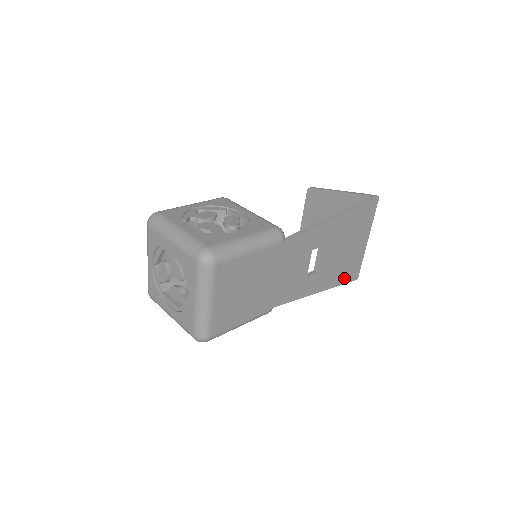
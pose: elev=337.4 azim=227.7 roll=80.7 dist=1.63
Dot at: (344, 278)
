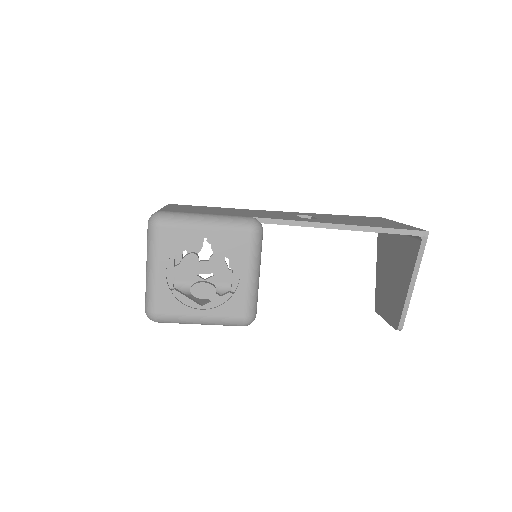
Dot at: occluded
